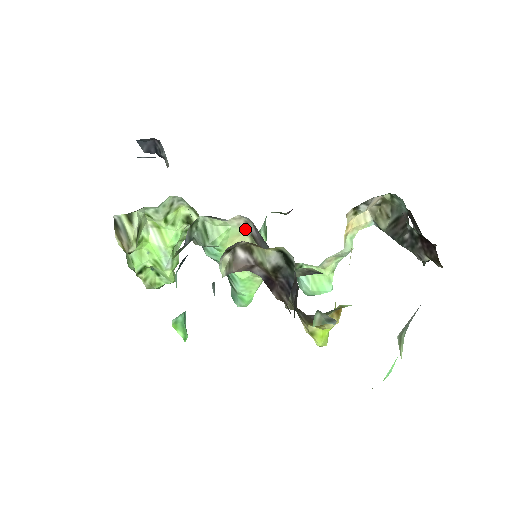
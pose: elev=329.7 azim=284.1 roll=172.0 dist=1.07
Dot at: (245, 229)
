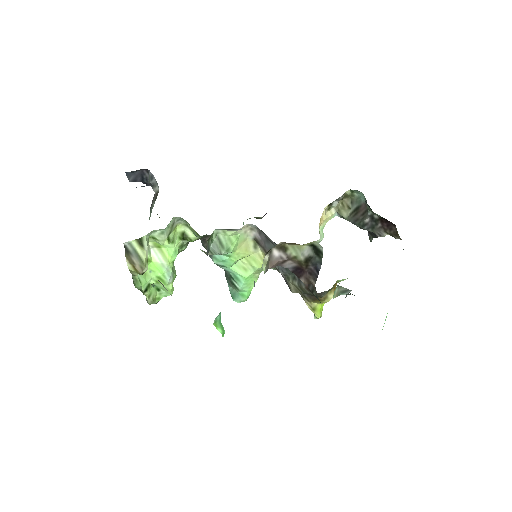
Dot at: (249, 235)
